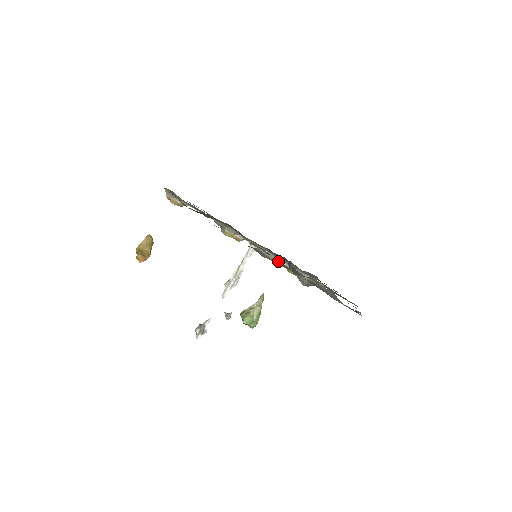
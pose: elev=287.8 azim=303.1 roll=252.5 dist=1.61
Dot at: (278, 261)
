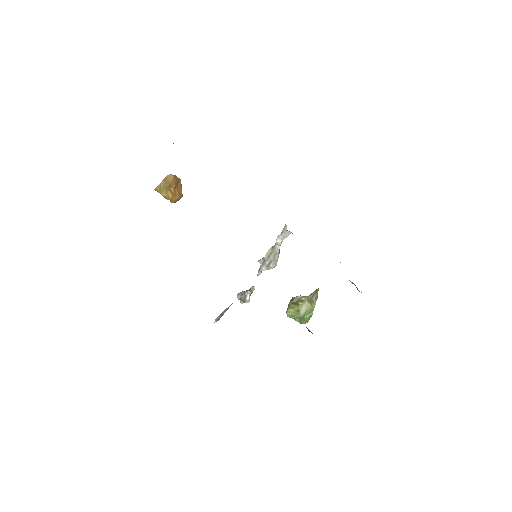
Dot at: occluded
